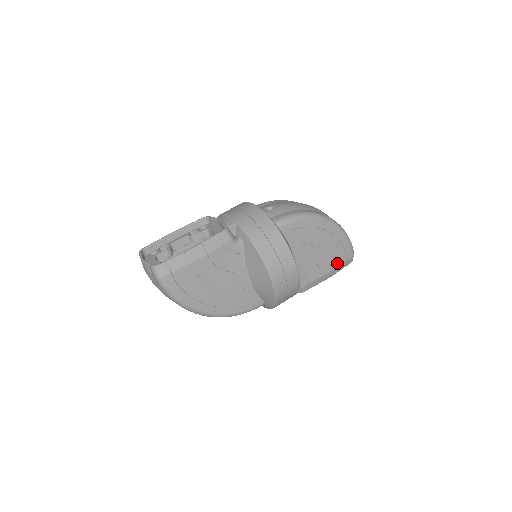
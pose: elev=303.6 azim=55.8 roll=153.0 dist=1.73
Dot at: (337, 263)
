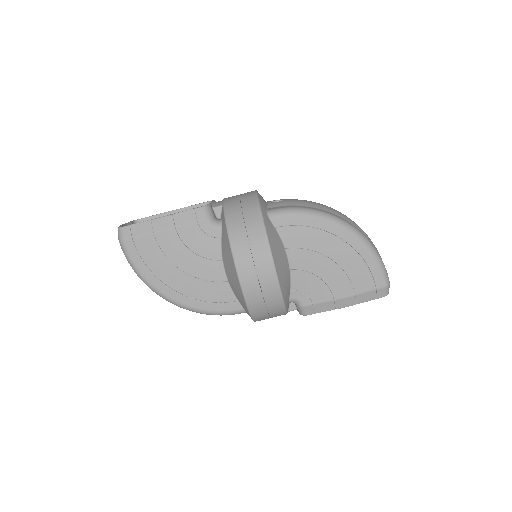
Dot at: (358, 289)
